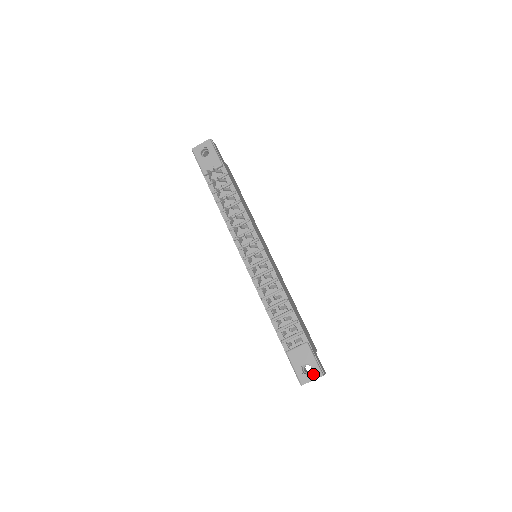
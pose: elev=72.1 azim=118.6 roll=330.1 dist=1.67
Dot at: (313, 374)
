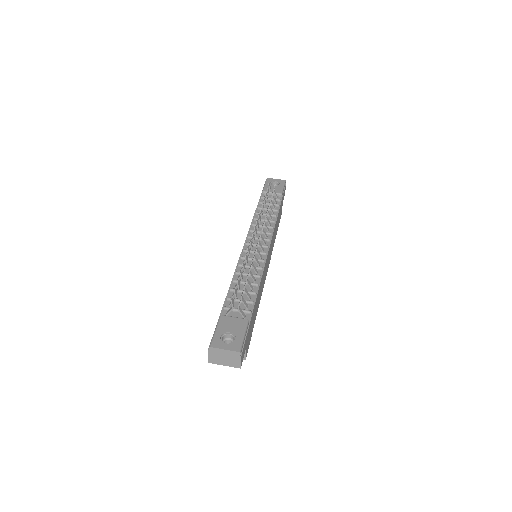
Dot at: (231, 345)
